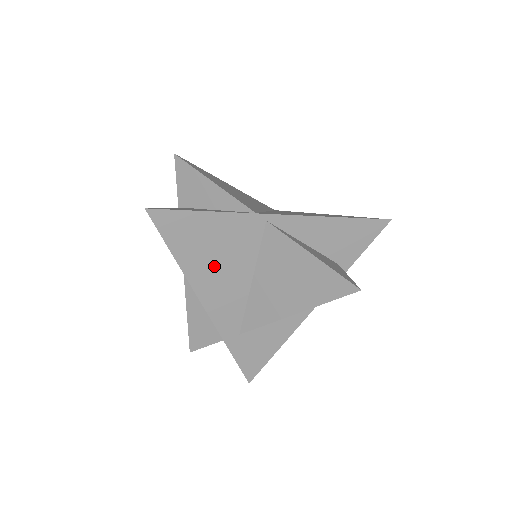
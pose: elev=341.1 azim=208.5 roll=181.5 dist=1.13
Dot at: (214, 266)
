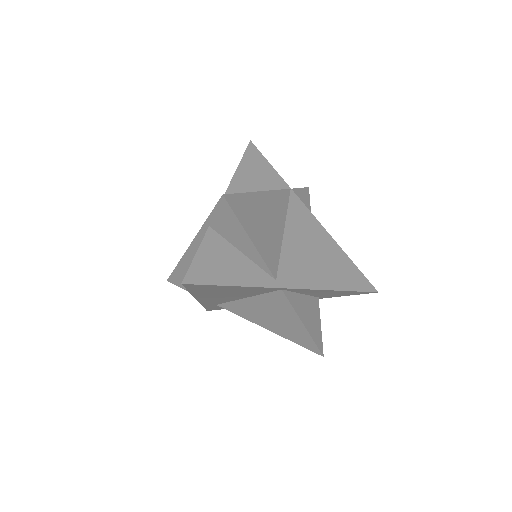
Dot at: (220, 295)
